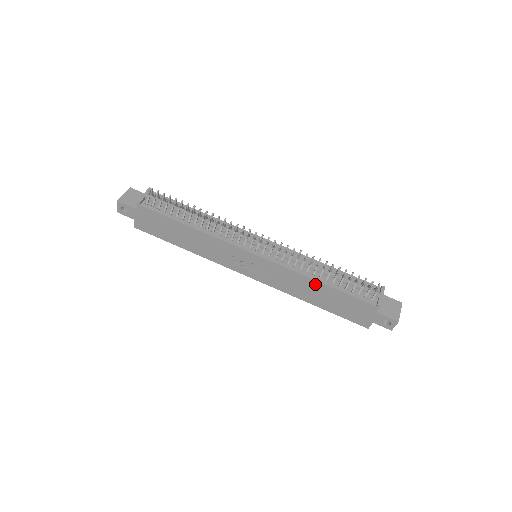
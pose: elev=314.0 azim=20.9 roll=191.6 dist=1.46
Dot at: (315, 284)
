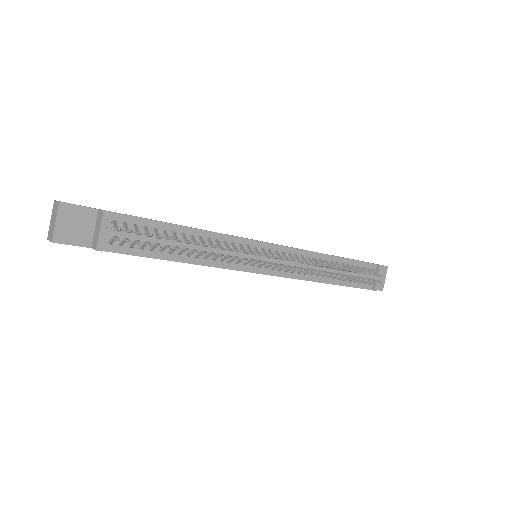
Dot at: occluded
